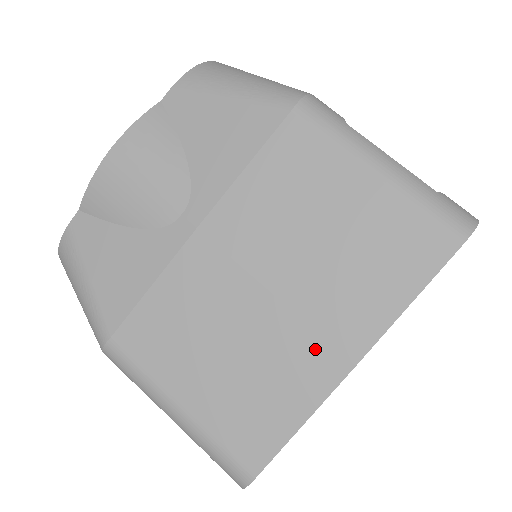
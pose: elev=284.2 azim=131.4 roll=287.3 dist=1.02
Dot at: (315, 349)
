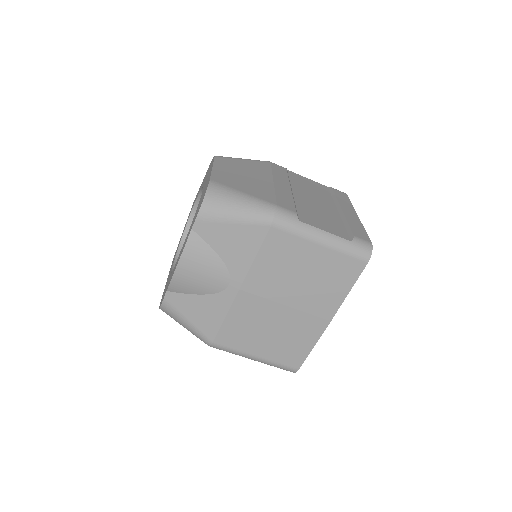
Dot at: (311, 320)
